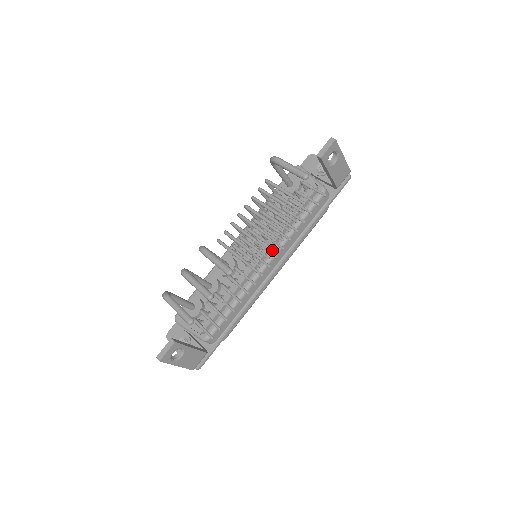
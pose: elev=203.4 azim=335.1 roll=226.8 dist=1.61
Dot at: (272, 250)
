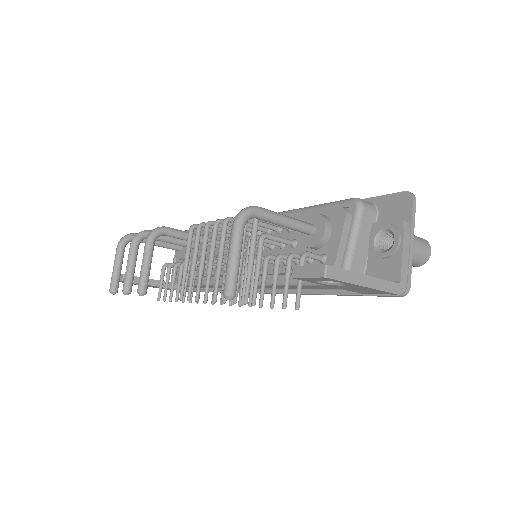
Dot at: occluded
